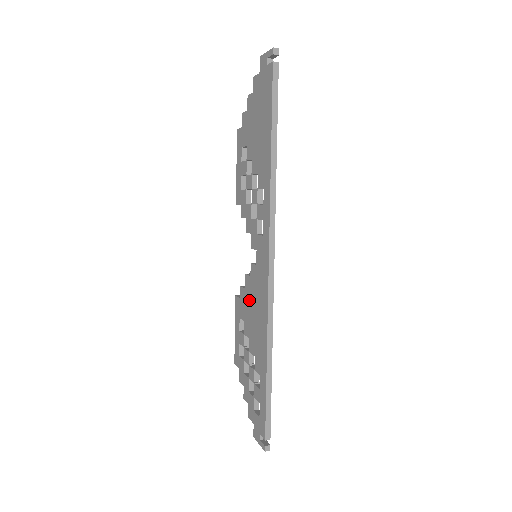
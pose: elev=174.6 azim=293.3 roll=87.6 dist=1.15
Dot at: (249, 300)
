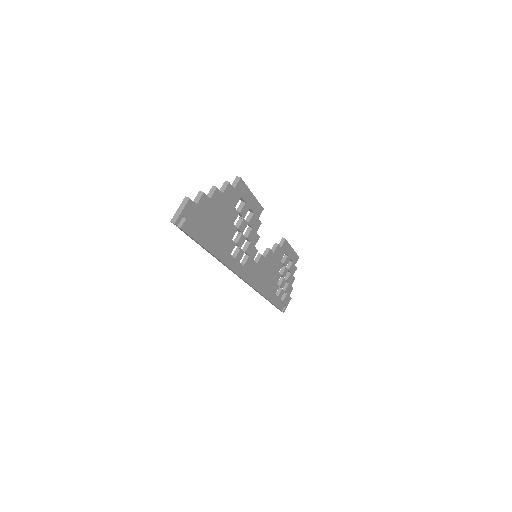
Dot at: occluded
